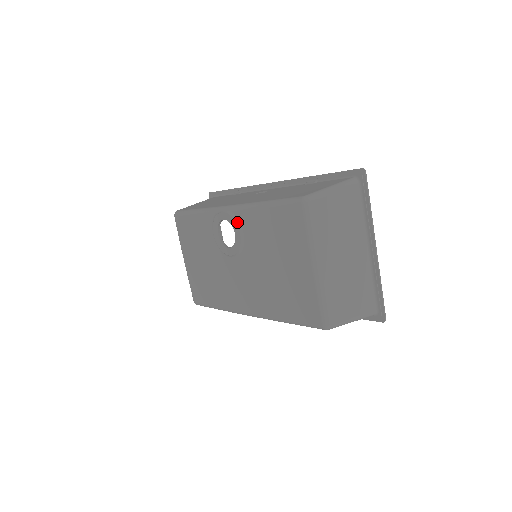
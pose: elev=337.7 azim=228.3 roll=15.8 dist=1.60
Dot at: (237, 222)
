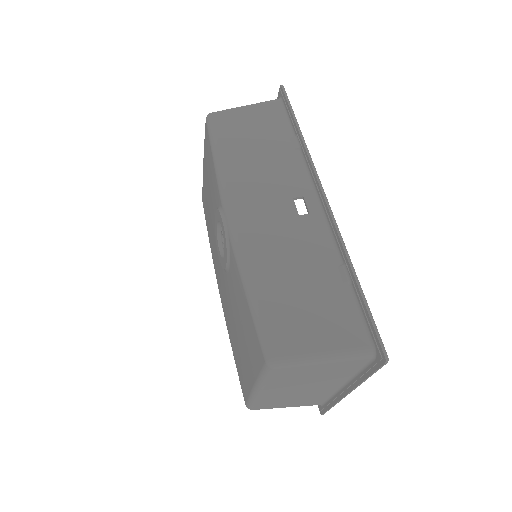
Dot at: (228, 255)
